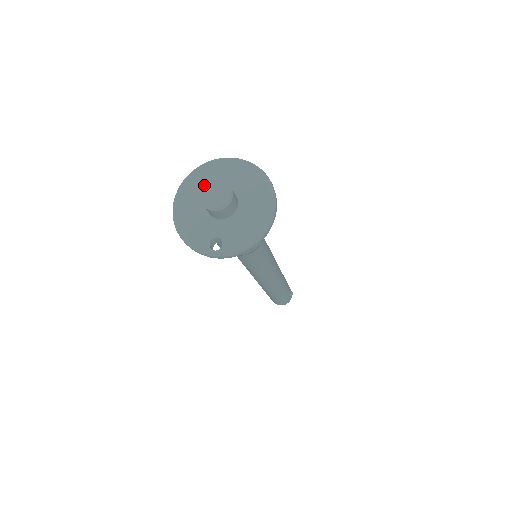
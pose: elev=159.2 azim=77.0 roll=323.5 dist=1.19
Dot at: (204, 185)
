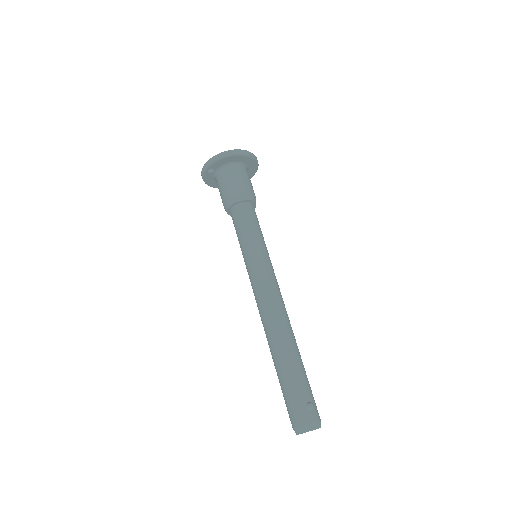
Dot at: occluded
